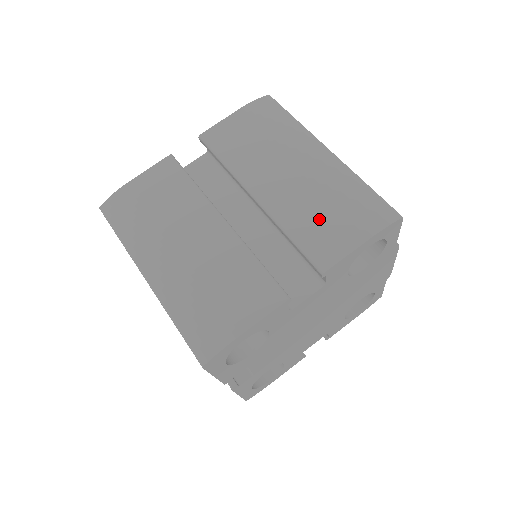
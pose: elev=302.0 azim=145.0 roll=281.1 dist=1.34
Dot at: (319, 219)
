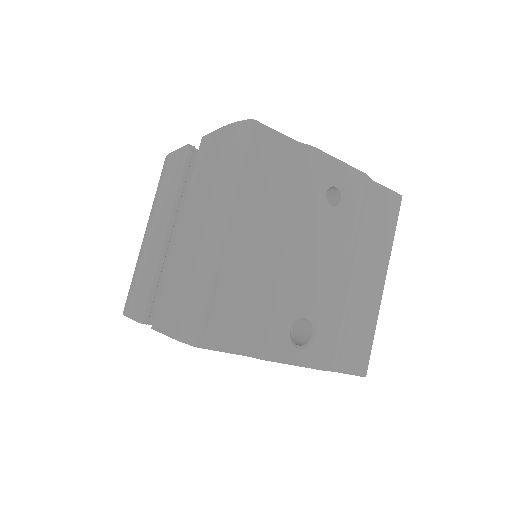
Dot at: (173, 288)
